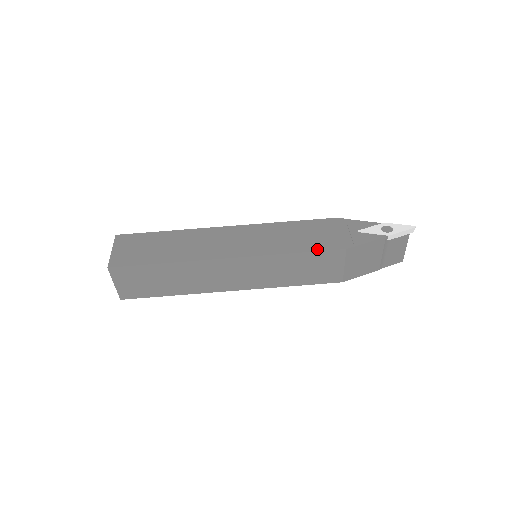
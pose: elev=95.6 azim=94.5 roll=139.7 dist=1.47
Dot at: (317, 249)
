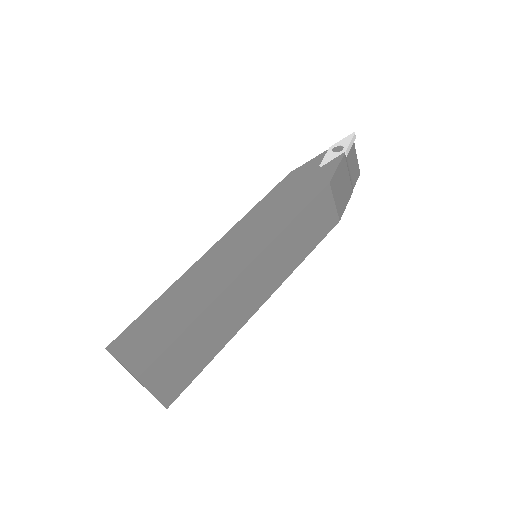
Dot at: (308, 201)
